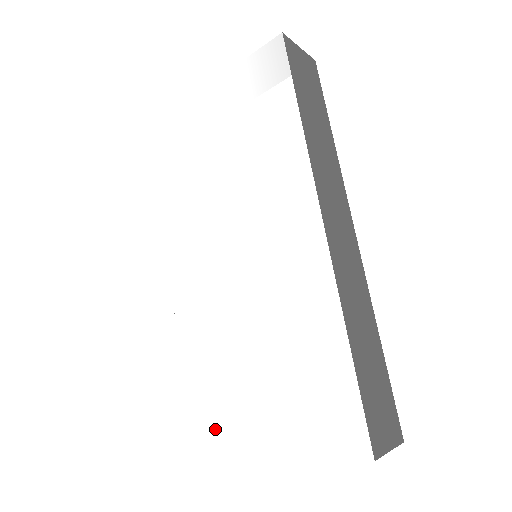
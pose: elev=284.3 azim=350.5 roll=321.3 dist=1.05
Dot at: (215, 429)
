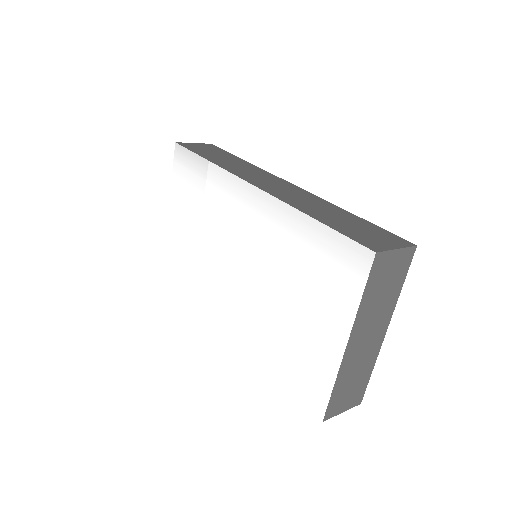
Dot at: (310, 376)
